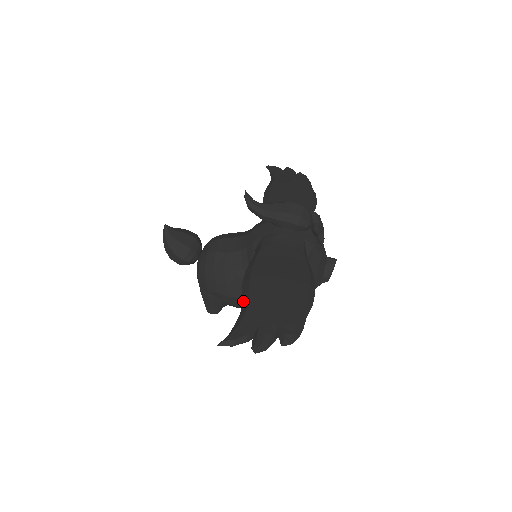
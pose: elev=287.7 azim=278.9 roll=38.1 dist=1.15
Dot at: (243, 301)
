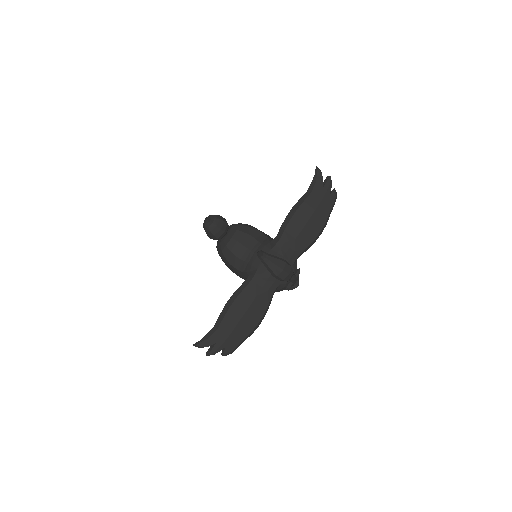
Dot at: (218, 321)
